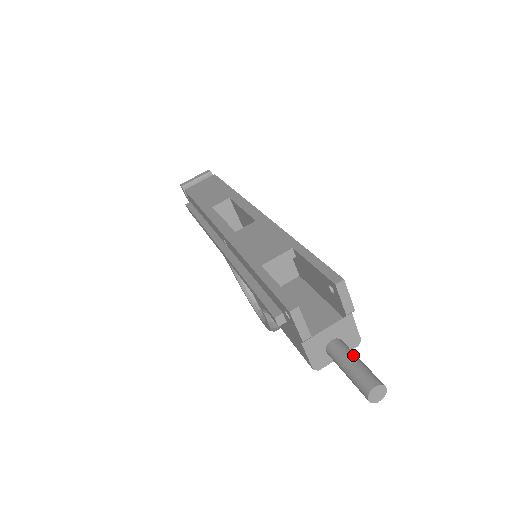
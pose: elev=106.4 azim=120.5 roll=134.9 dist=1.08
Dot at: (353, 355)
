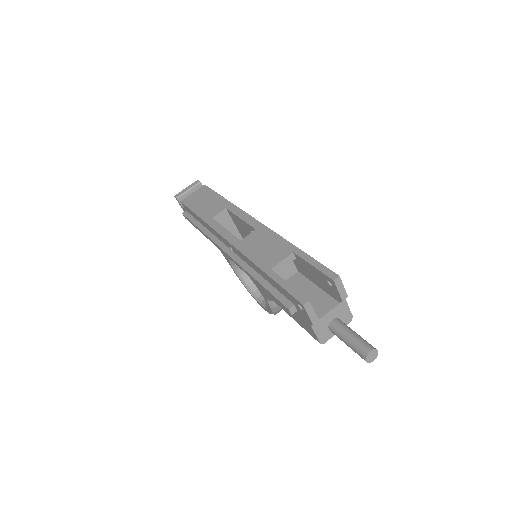
Dot at: (350, 330)
